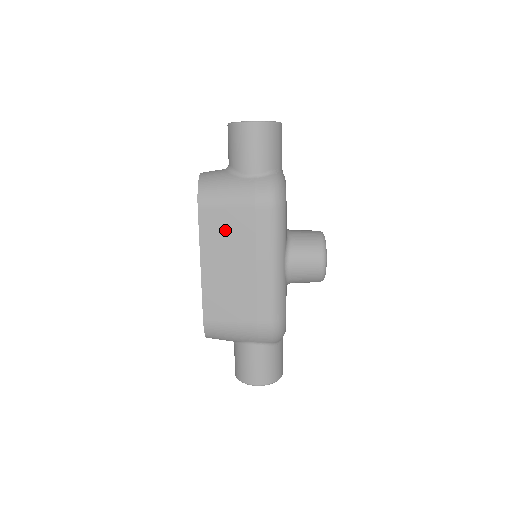
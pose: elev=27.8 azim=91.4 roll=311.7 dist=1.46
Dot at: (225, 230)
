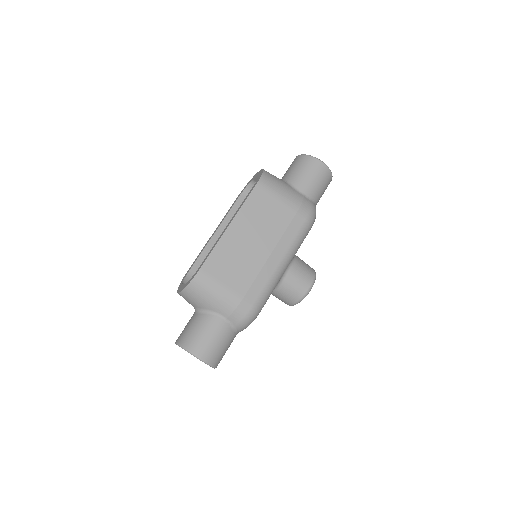
Dot at: (265, 213)
